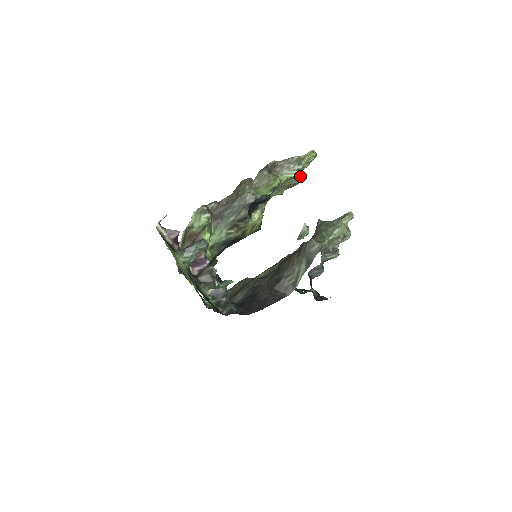
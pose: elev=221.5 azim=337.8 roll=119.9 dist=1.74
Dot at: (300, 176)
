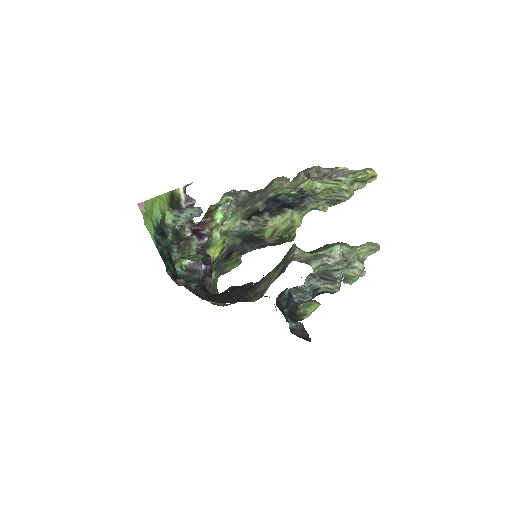
Dot at: (344, 192)
